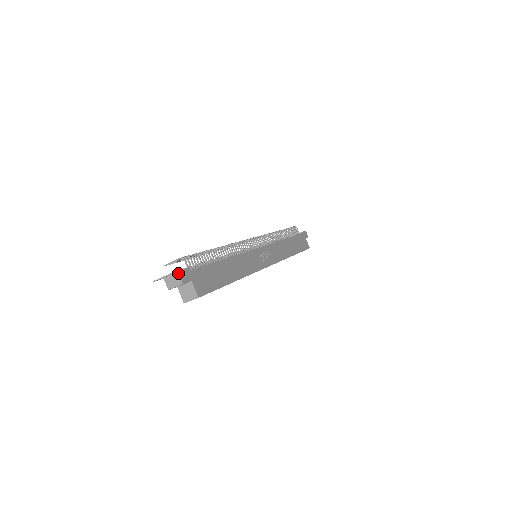
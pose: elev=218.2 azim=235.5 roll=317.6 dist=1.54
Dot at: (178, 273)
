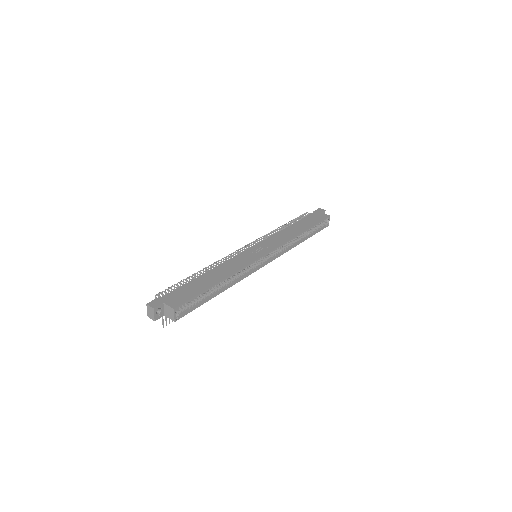
Dot at: (147, 305)
